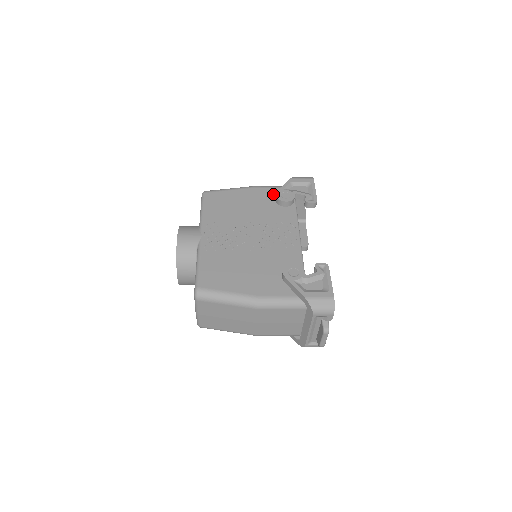
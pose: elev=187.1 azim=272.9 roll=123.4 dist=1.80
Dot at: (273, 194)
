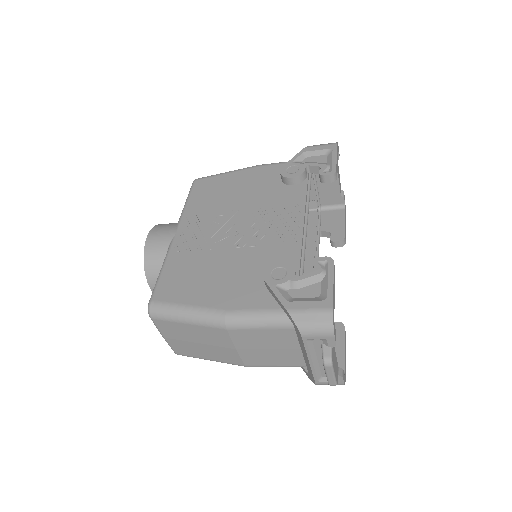
Dot at: occluded
